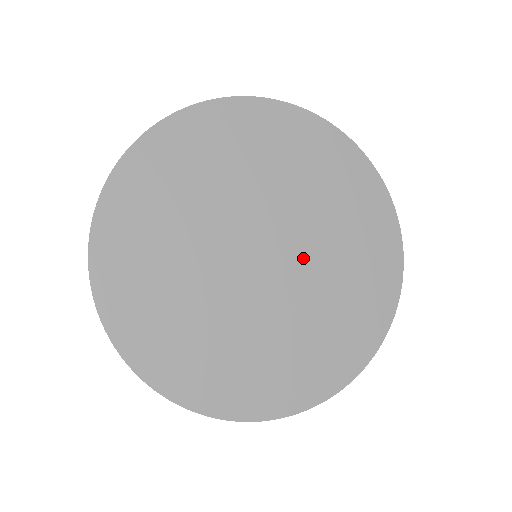
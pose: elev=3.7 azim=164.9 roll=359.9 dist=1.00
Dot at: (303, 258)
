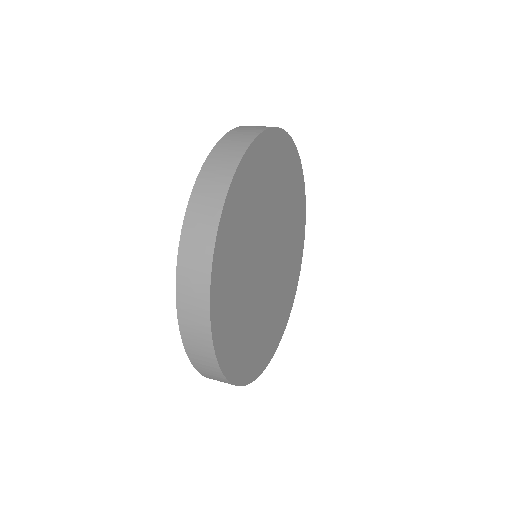
Dot at: (281, 238)
